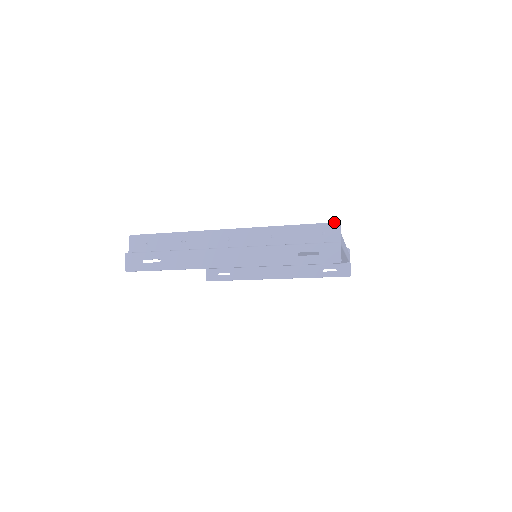
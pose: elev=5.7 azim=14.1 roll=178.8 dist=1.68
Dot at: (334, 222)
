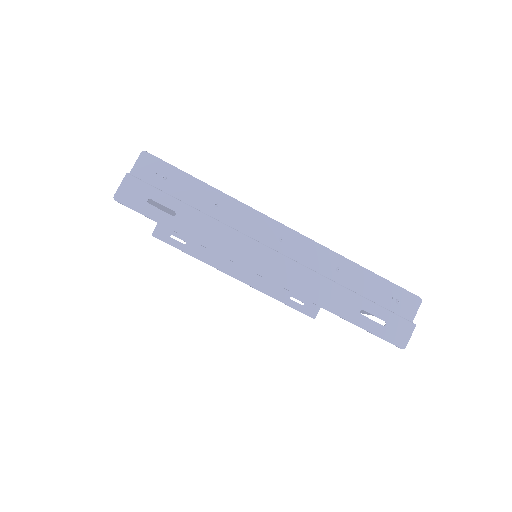
Dot at: occluded
